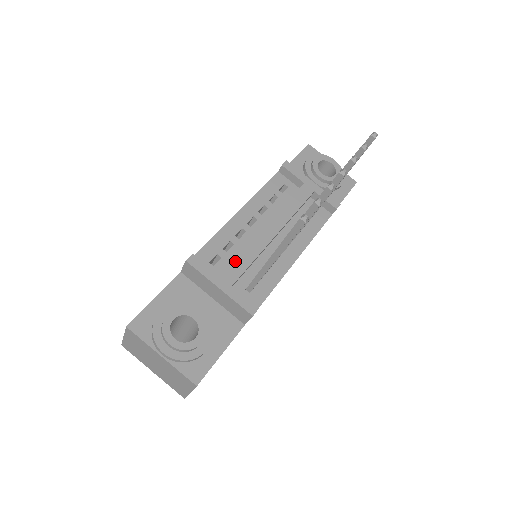
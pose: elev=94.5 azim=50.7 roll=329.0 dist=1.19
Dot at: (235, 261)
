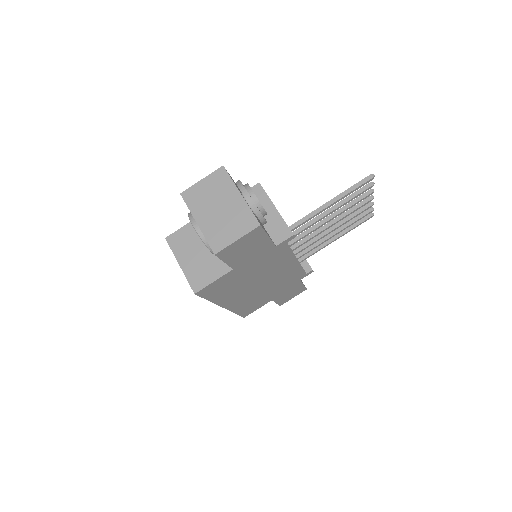
Dot at: occluded
